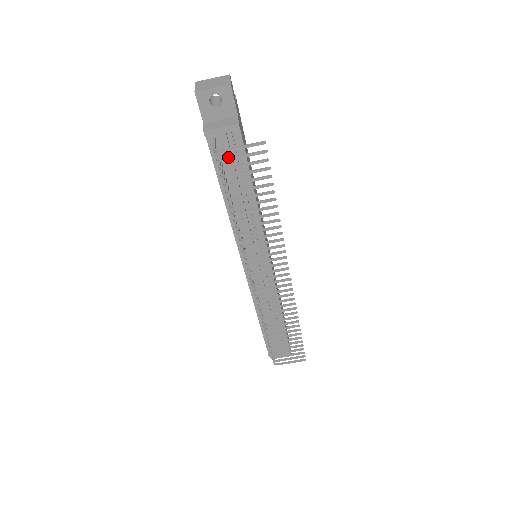
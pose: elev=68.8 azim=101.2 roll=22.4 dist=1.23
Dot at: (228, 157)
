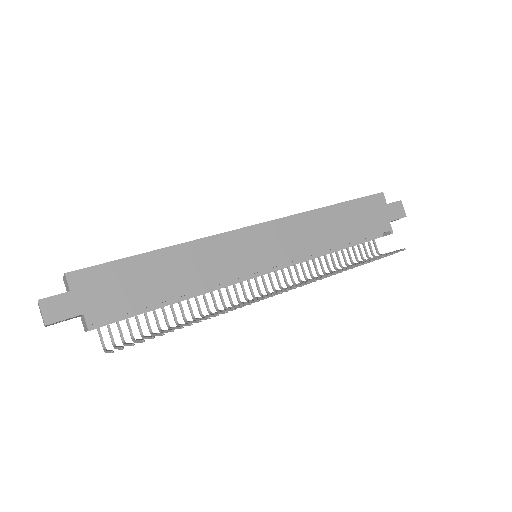
Dot at: (114, 347)
